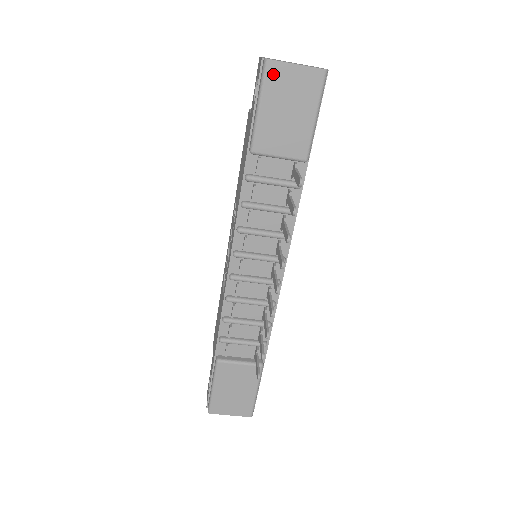
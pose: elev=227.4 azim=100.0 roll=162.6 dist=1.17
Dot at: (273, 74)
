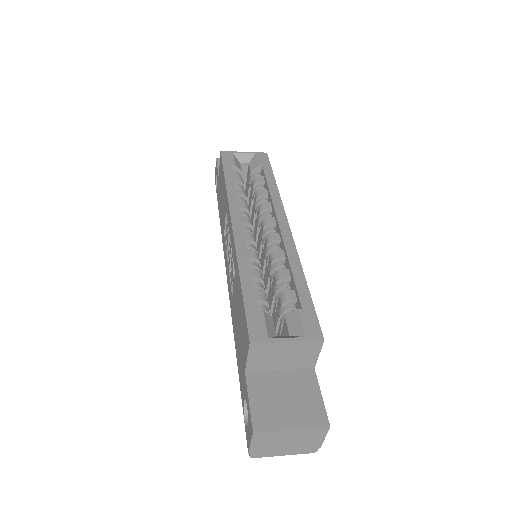
Dot at: occluded
